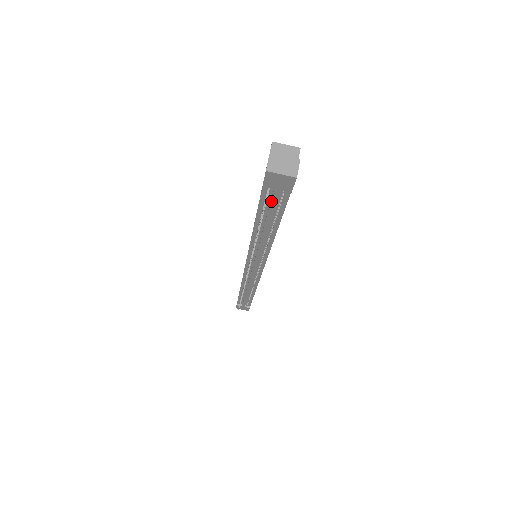
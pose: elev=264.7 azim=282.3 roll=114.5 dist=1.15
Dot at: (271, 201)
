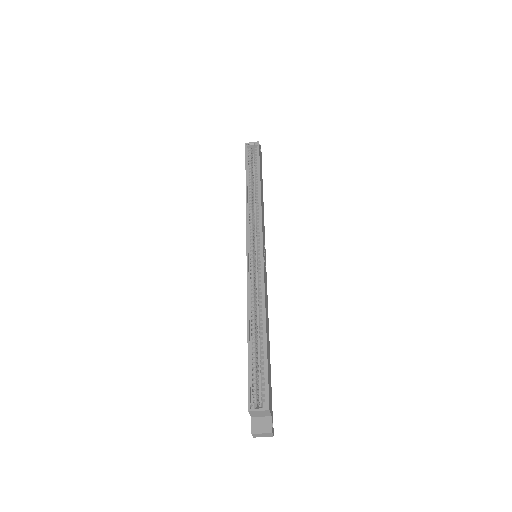
Dot at: occluded
